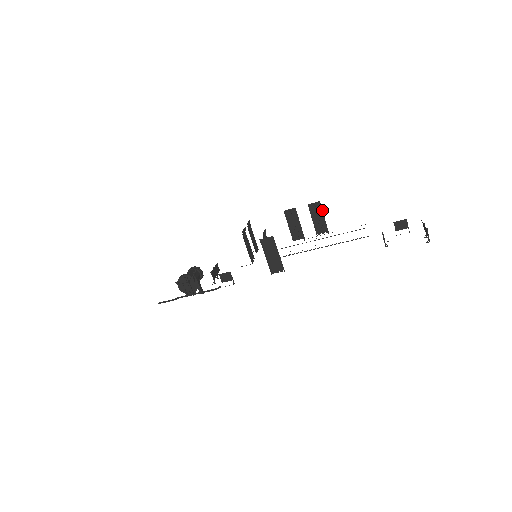
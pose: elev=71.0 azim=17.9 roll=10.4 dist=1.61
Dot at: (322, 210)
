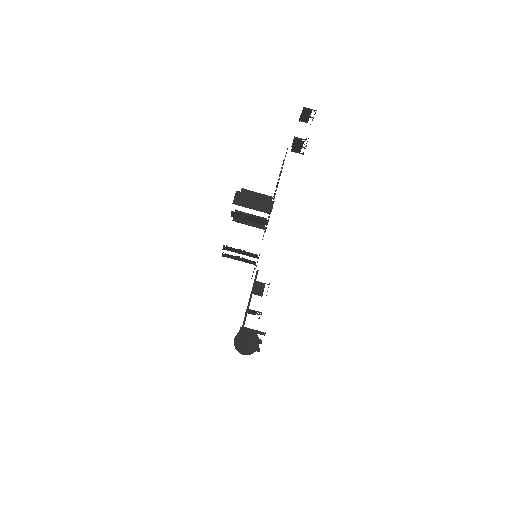
Dot at: (250, 191)
